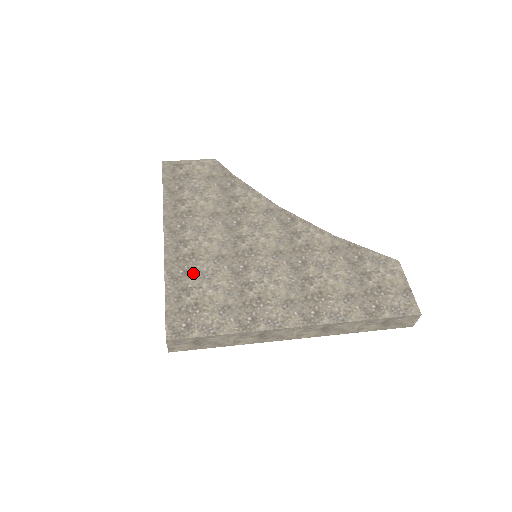
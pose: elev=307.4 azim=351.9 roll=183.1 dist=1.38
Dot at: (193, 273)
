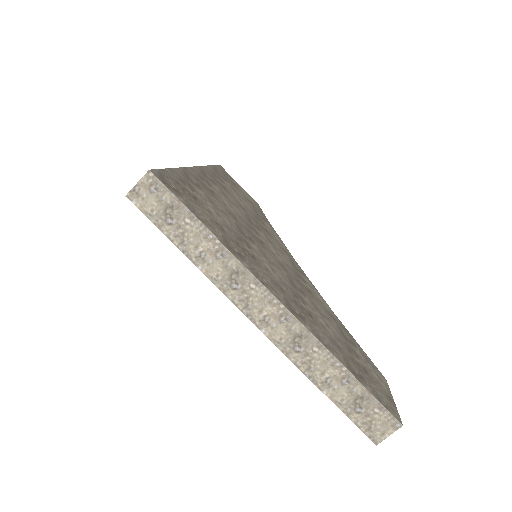
Dot at: (205, 193)
